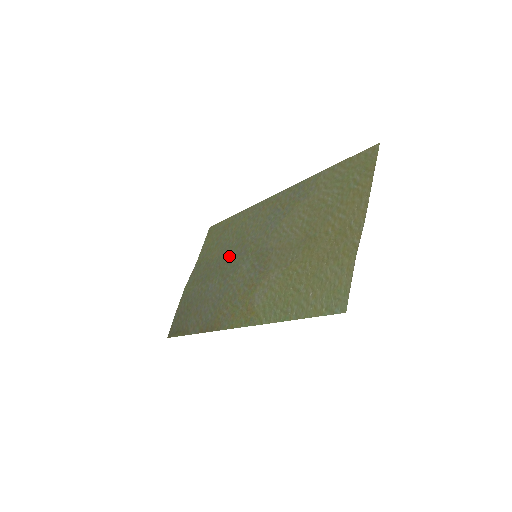
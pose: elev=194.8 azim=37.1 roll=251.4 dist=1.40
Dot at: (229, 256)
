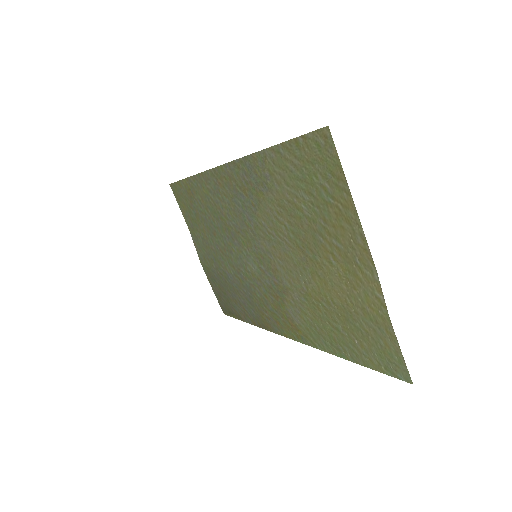
Dot at: (222, 241)
